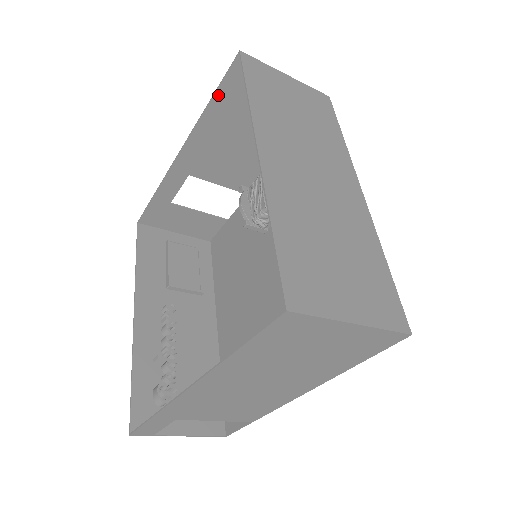
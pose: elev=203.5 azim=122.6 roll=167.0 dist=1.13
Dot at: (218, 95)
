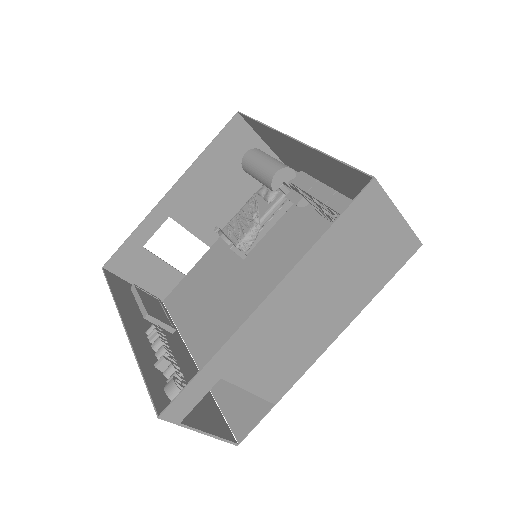
Dot at: (215, 143)
